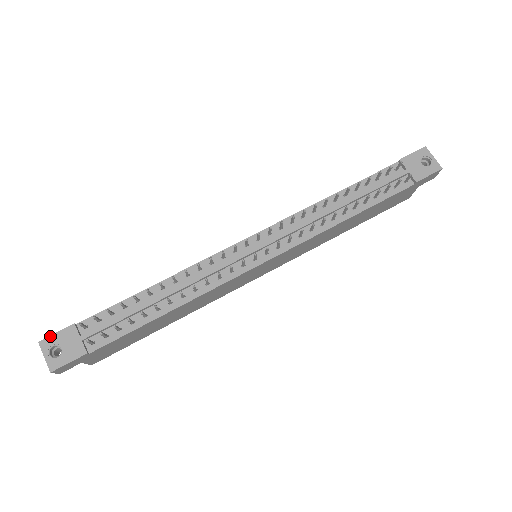
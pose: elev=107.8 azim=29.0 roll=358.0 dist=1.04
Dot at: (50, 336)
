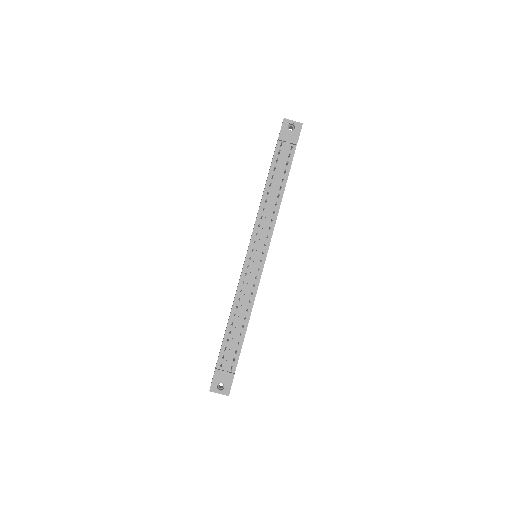
Dot at: (211, 384)
